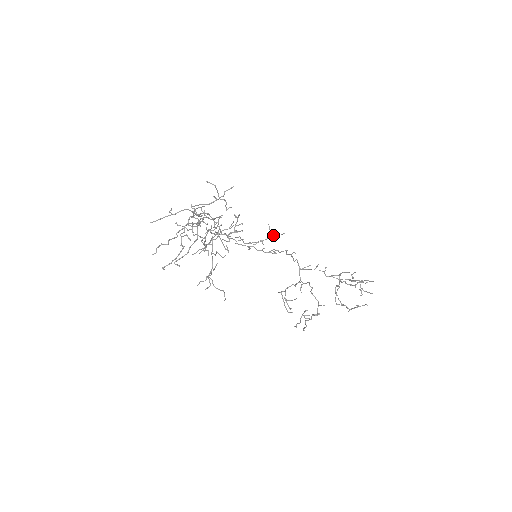
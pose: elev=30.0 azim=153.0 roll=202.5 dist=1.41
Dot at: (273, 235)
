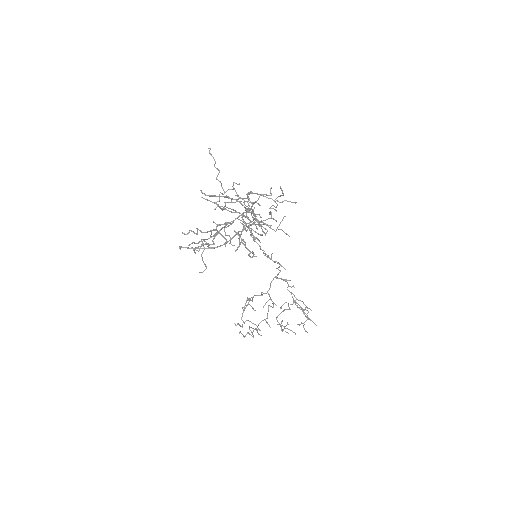
Dot at: (280, 229)
